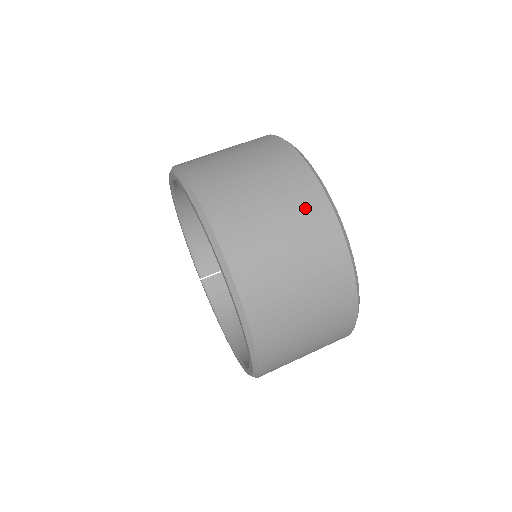
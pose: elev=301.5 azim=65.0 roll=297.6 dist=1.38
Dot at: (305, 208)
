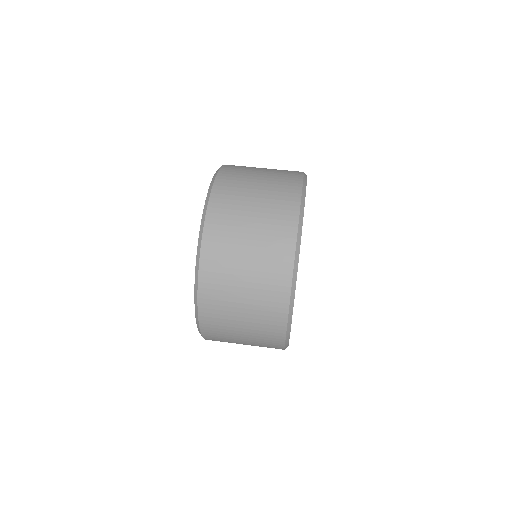
Dot at: (270, 293)
